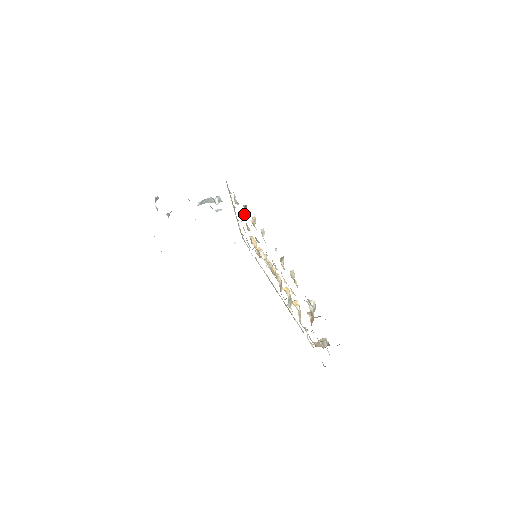
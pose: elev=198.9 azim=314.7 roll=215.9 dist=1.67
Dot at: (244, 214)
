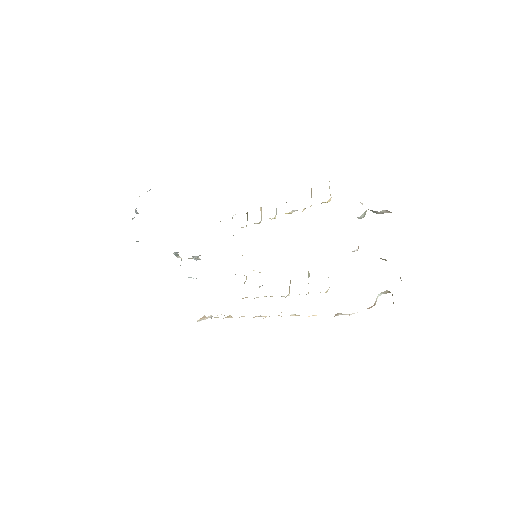
Dot at: occluded
